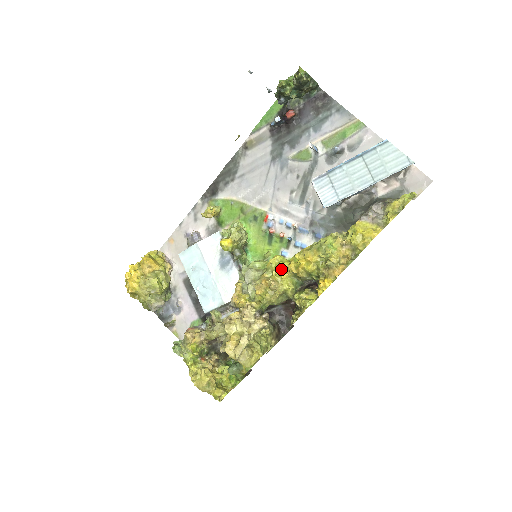
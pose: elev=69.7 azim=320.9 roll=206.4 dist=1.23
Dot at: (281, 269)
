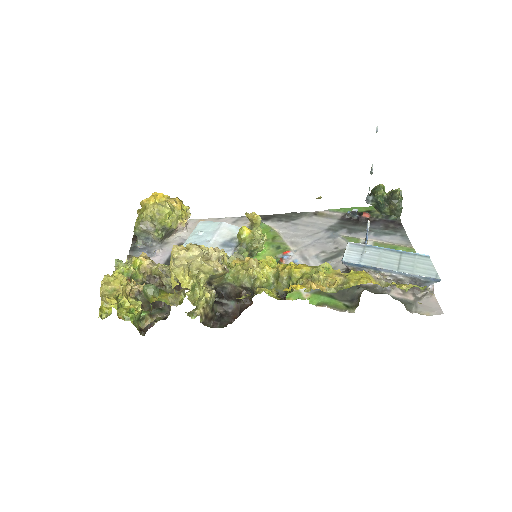
Dot at: (270, 263)
